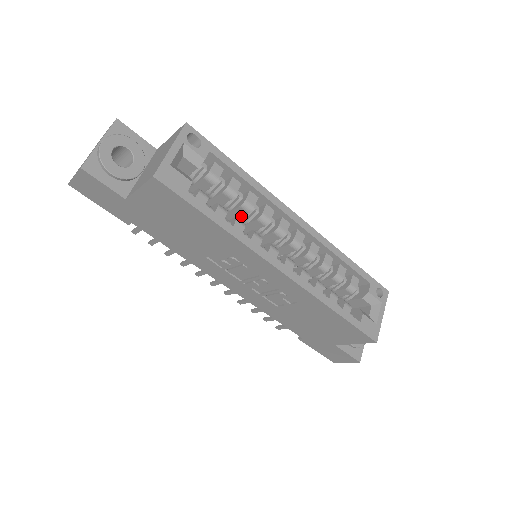
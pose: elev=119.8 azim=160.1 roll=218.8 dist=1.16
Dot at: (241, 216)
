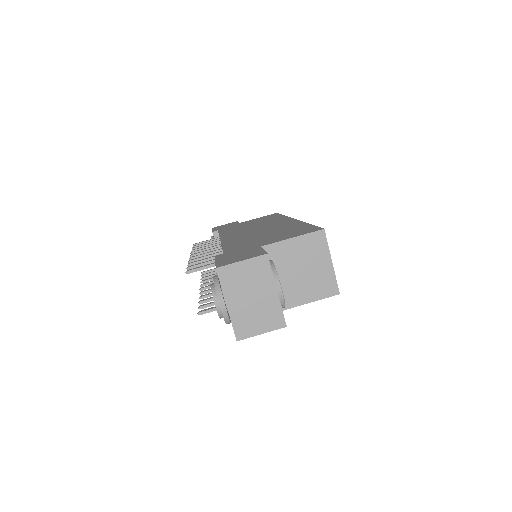
Dot at: occluded
